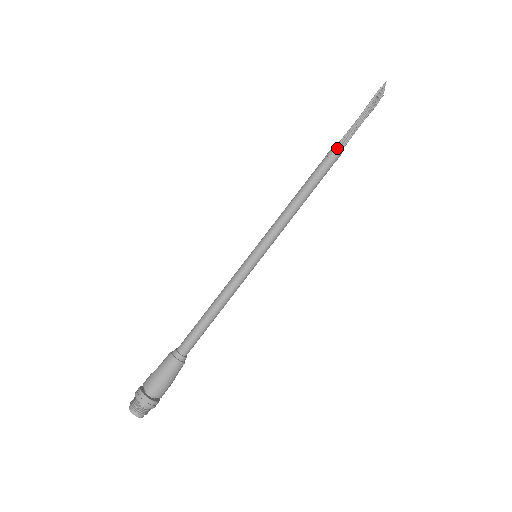
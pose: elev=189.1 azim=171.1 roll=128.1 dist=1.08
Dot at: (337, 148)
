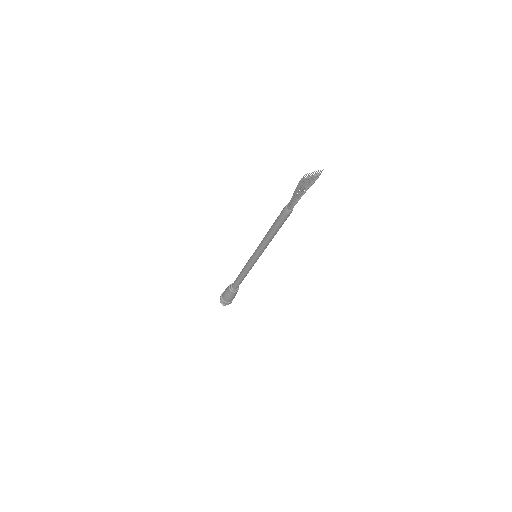
Dot at: (285, 210)
